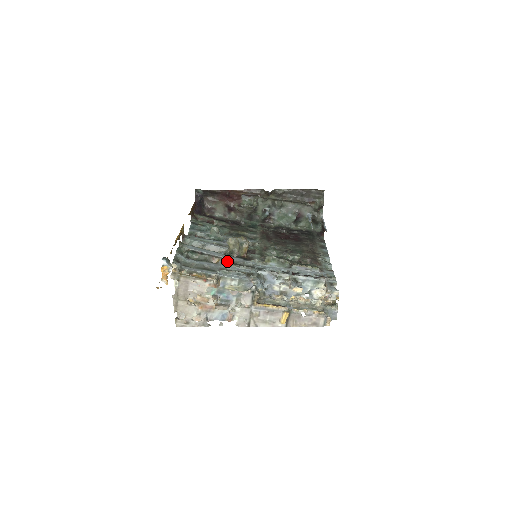
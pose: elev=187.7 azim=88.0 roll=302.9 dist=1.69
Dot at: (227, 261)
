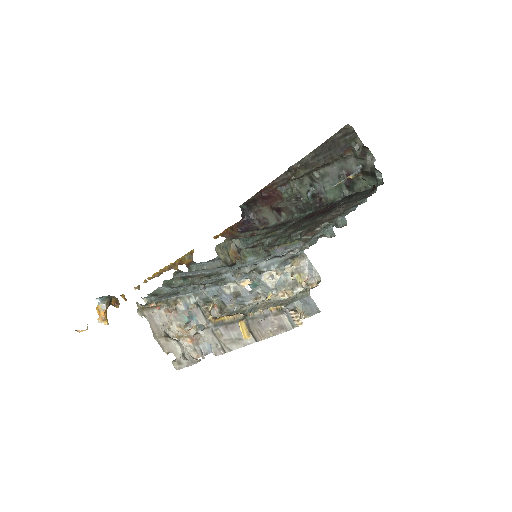
Dot at: (205, 276)
